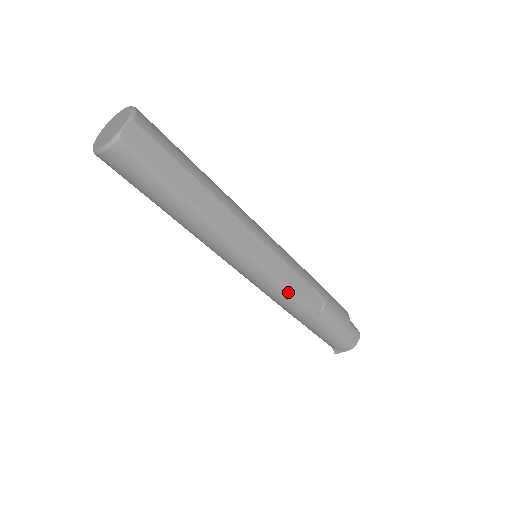
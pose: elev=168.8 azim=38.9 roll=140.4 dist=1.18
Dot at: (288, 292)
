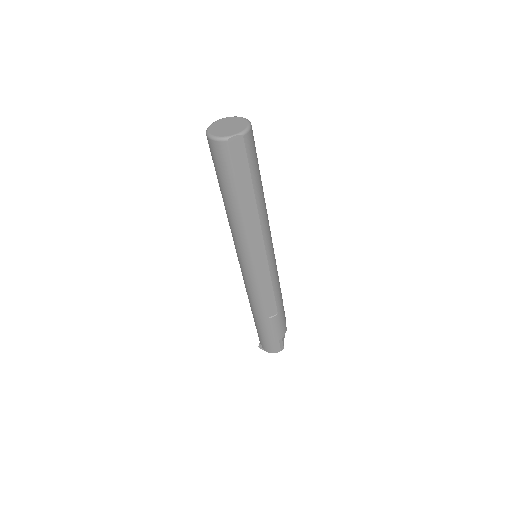
Dot at: (258, 292)
